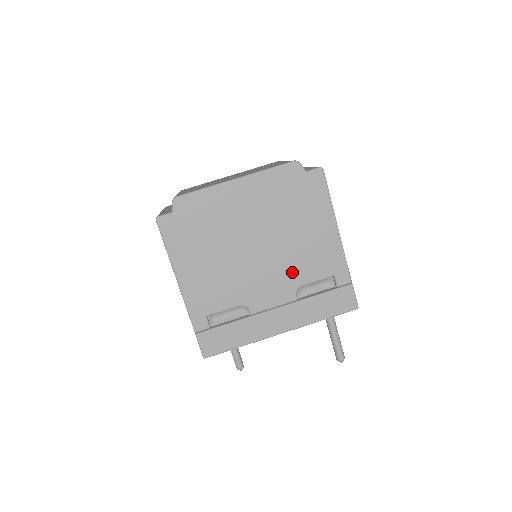
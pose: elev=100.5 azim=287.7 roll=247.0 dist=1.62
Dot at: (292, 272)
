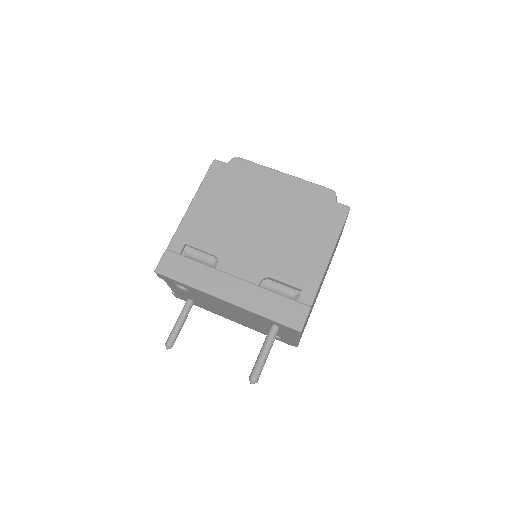
Dot at: (272, 261)
